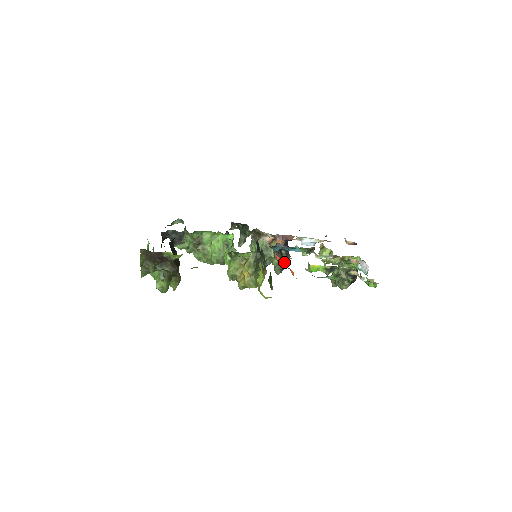
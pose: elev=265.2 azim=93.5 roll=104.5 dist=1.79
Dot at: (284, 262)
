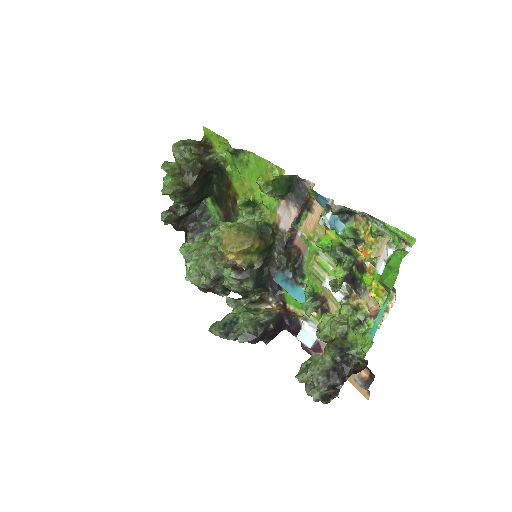
Dot at: (261, 324)
